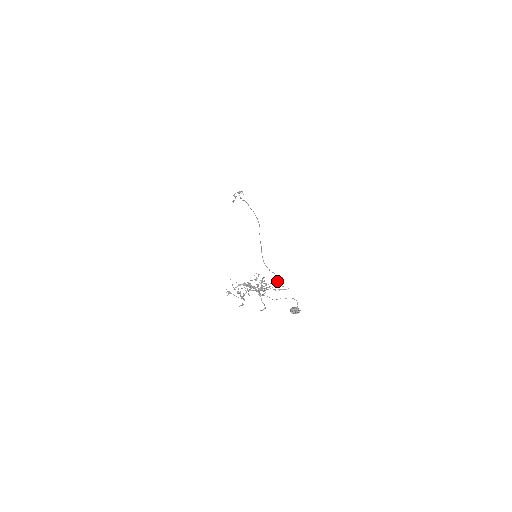
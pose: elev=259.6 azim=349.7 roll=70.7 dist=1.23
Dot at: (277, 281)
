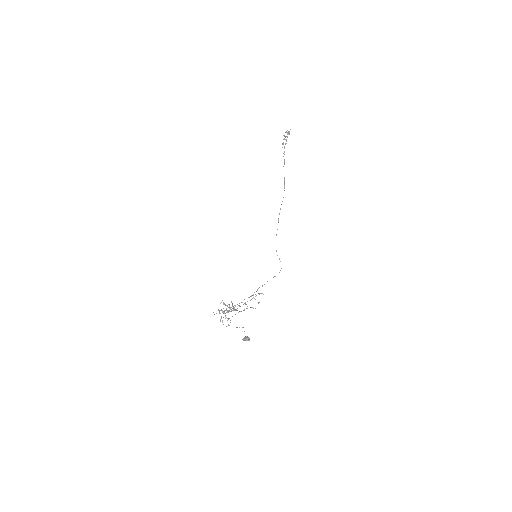
Dot at: (253, 297)
